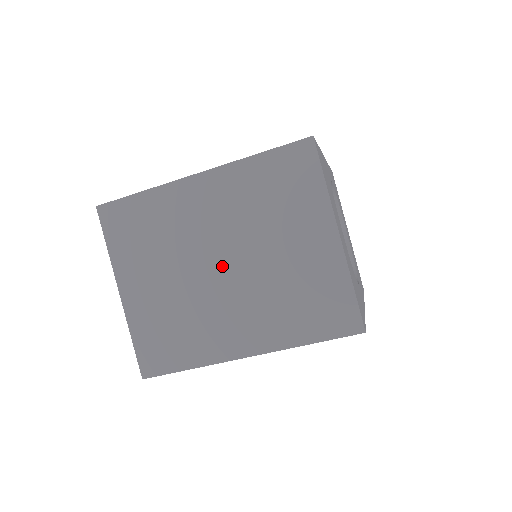
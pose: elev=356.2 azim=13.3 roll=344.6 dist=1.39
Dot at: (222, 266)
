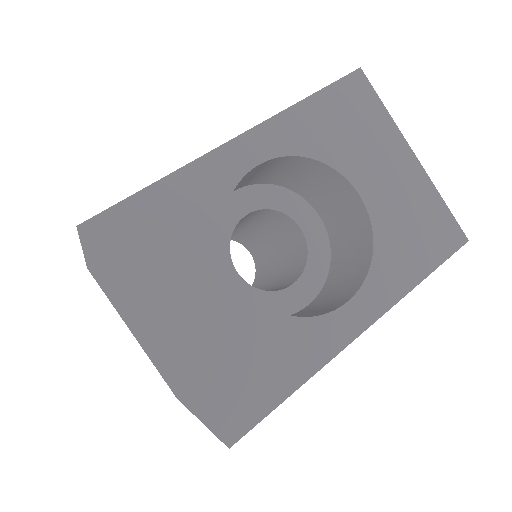
Dot at: occluded
